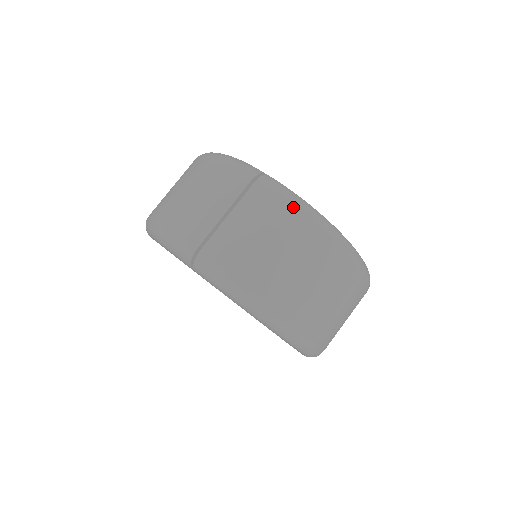
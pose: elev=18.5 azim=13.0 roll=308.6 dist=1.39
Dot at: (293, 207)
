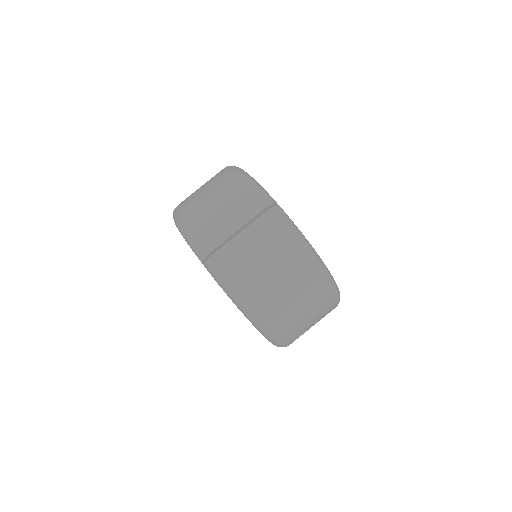
Dot at: (291, 238)
